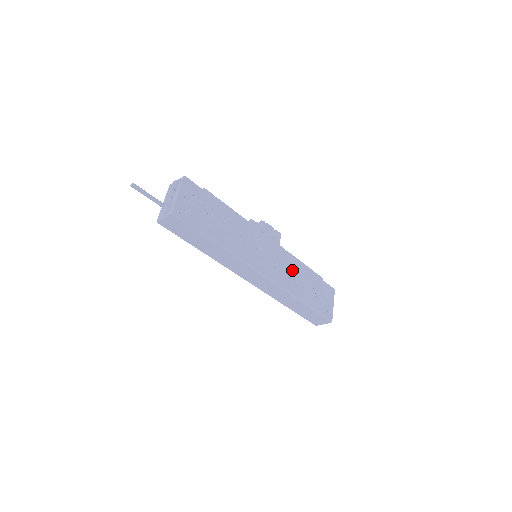
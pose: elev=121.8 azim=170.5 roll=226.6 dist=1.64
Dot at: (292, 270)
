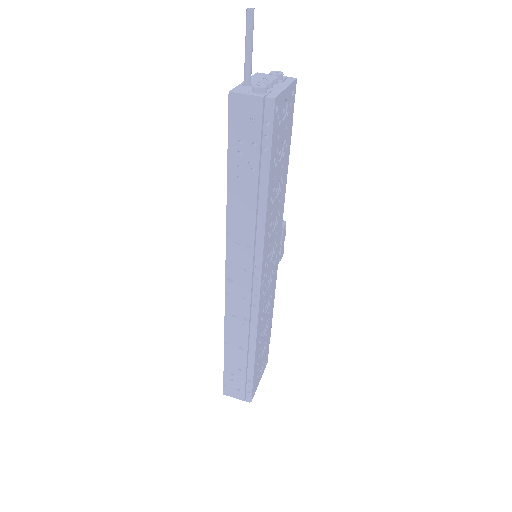
Dot at: (268, 306)
